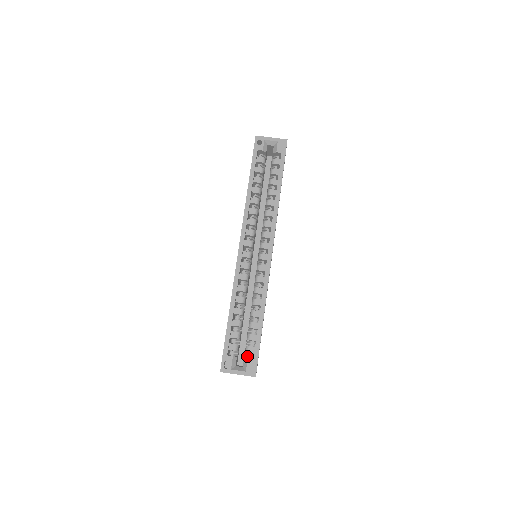
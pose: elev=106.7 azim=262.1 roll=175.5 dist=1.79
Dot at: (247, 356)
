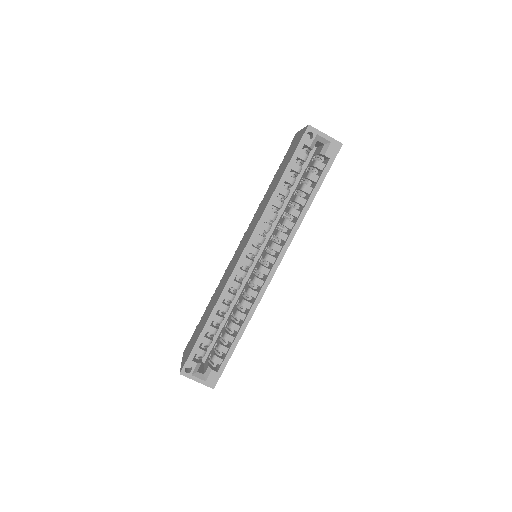
Dot at: (212, 364)
